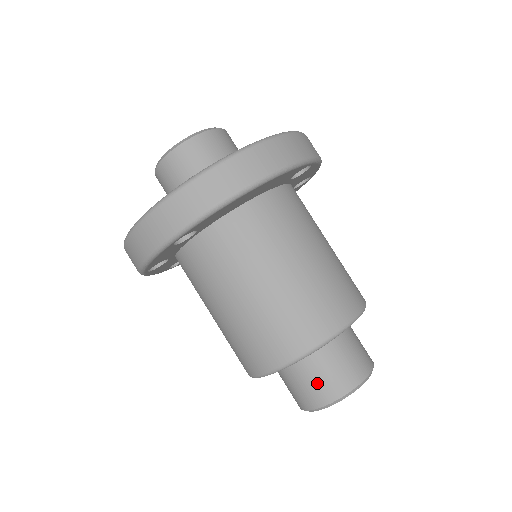
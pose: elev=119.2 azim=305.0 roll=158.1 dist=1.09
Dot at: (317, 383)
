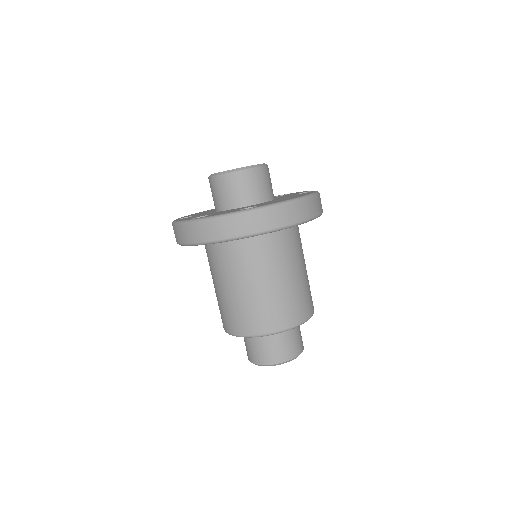
Dot at: (281, 348)
